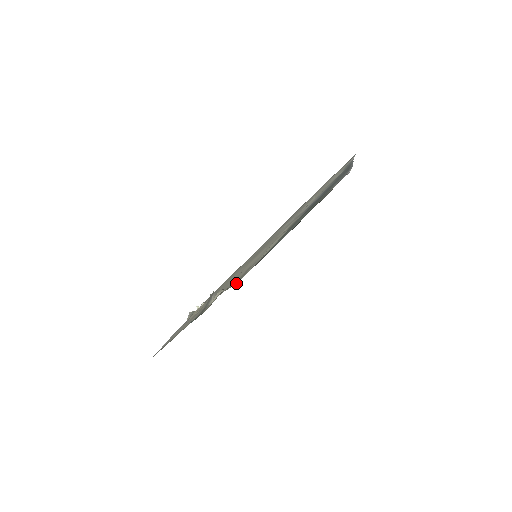
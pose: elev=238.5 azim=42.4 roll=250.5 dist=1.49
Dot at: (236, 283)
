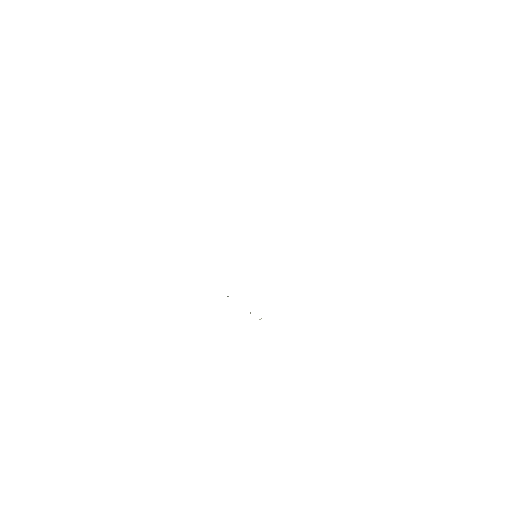
Dot at: occluded
